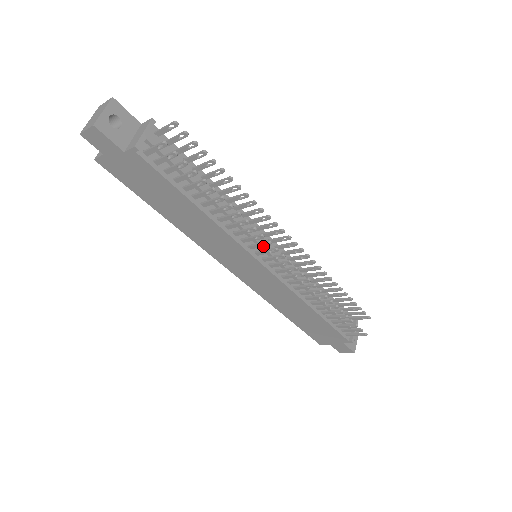
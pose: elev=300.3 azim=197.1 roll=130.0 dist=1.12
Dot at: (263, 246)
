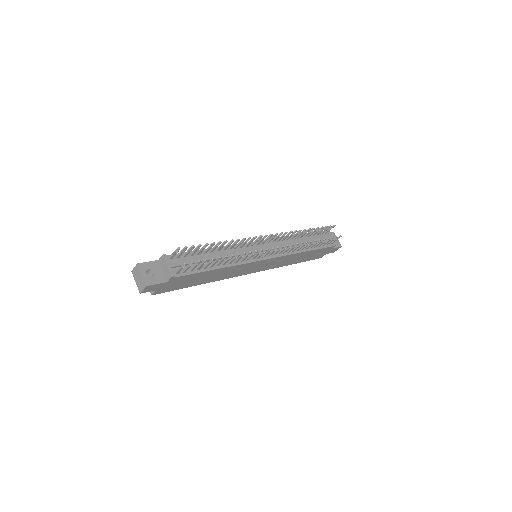
Dot at: occluded
